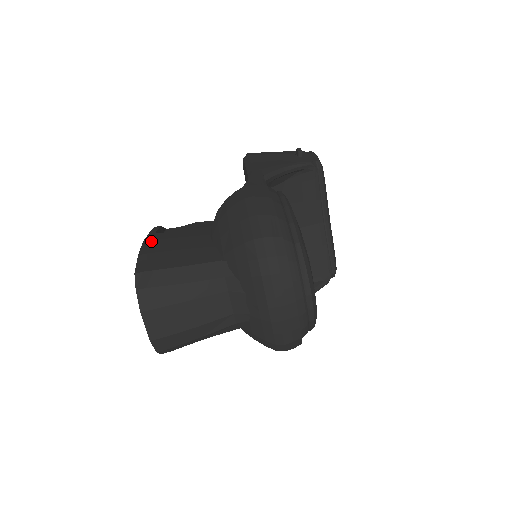
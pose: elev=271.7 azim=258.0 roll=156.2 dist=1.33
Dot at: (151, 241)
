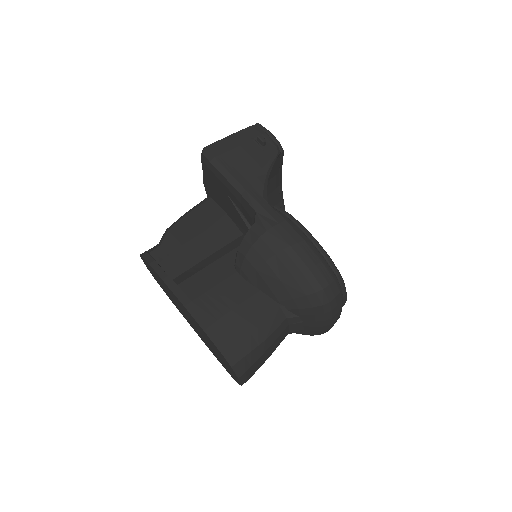
Dot at: (194, 304)
